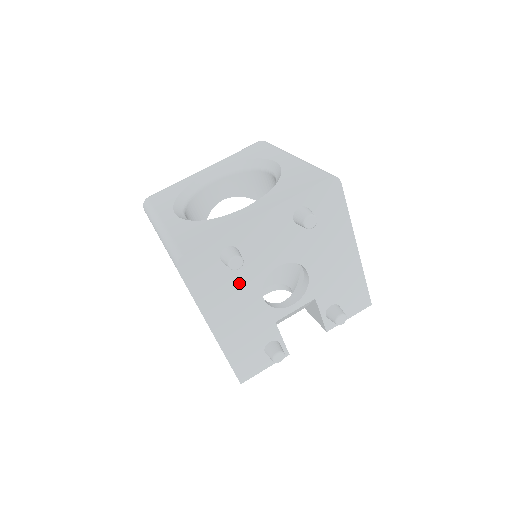
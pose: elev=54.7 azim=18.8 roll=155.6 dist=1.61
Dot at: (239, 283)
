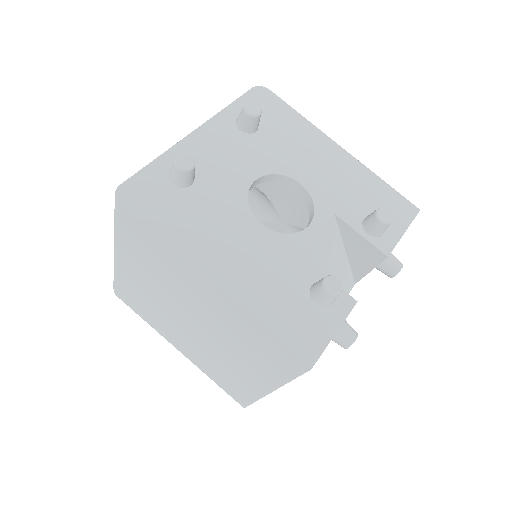
Dot at: (213, 209)
